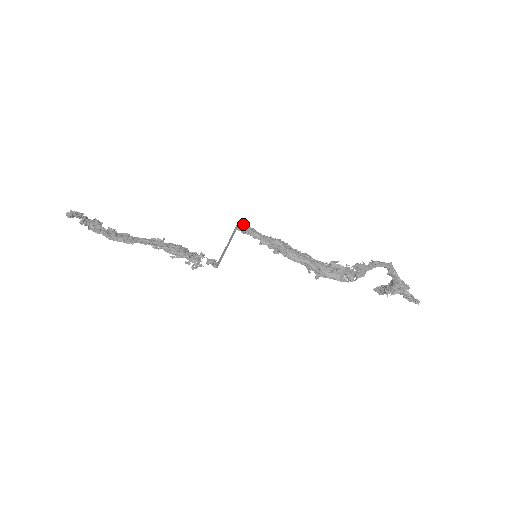
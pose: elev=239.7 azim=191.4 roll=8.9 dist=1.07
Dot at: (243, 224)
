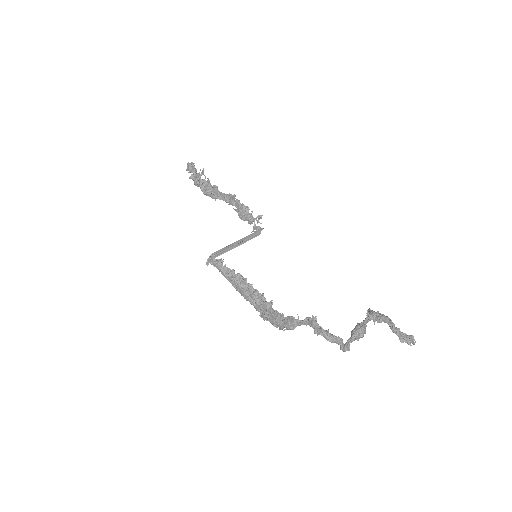
Dot at: (211, 259)
